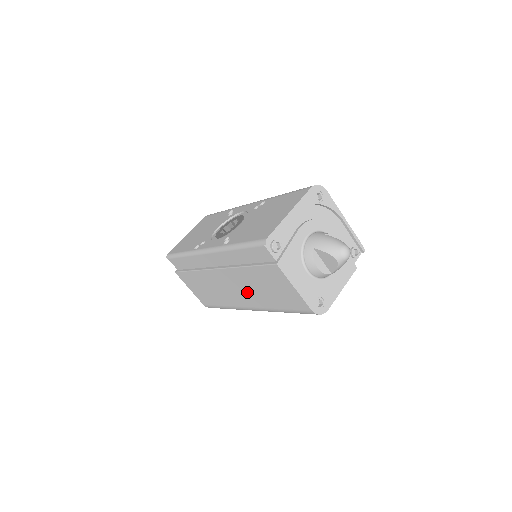
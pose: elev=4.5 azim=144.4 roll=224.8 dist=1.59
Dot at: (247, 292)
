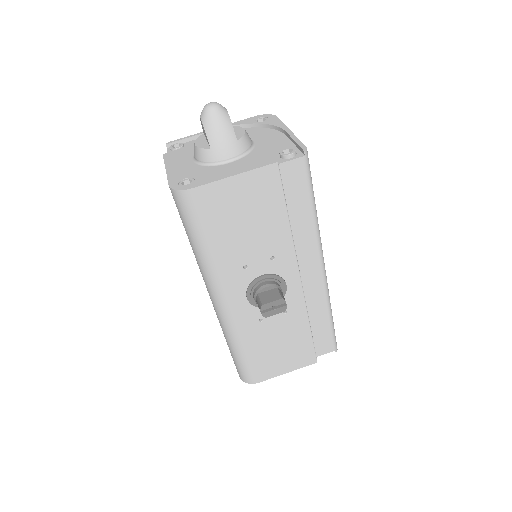
Dot at: occluded
